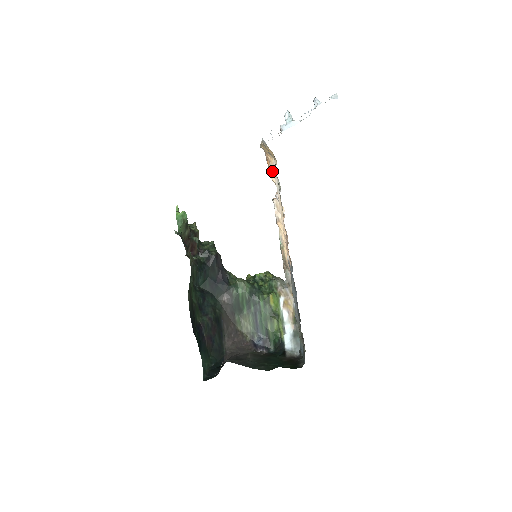
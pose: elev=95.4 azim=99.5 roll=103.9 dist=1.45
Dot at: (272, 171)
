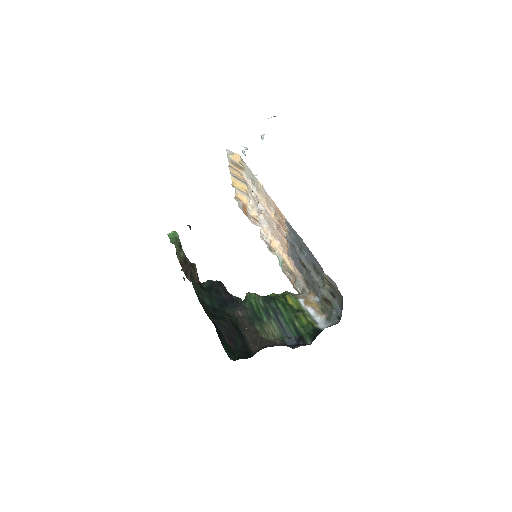
Dot at: (249, 202)
